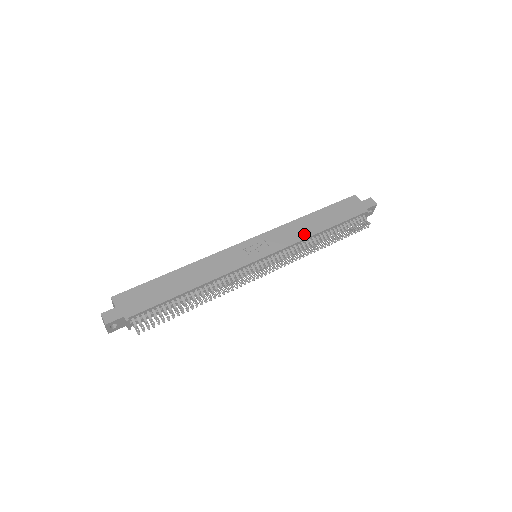
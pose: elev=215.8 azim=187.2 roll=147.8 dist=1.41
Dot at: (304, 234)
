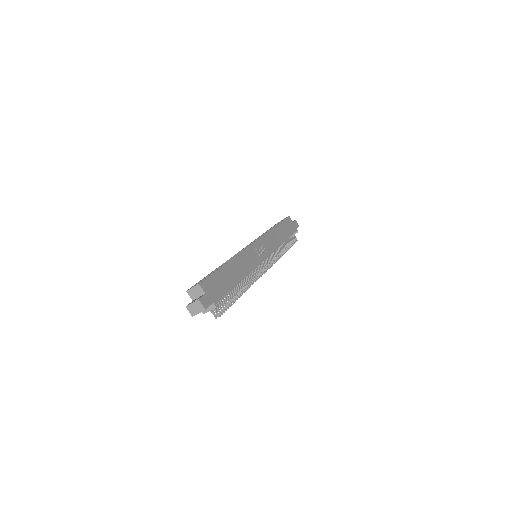
Dot at: (278, 243)
